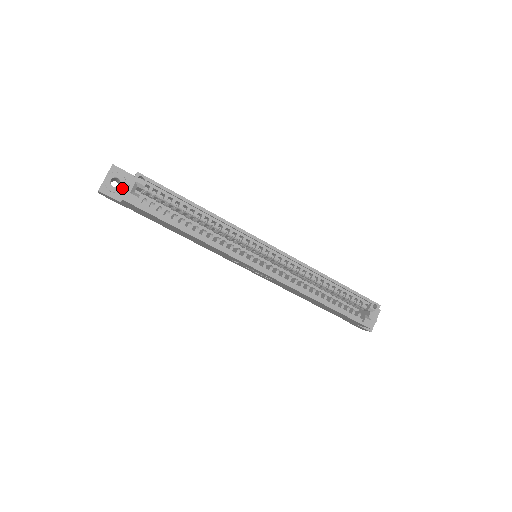
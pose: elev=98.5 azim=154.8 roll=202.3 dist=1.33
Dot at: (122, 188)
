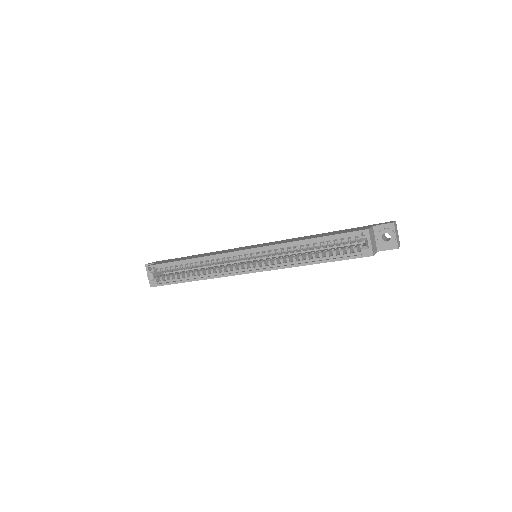
Dot at: occluded
